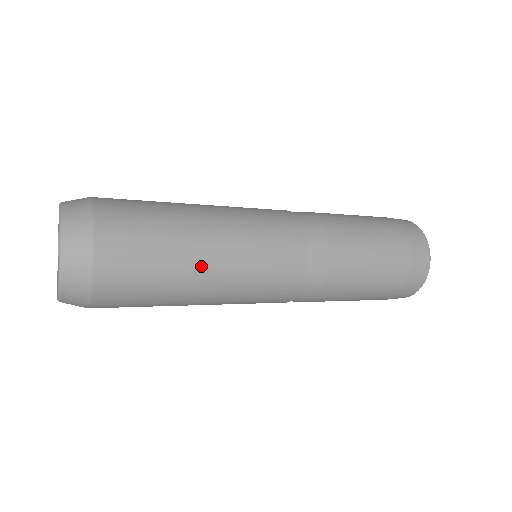
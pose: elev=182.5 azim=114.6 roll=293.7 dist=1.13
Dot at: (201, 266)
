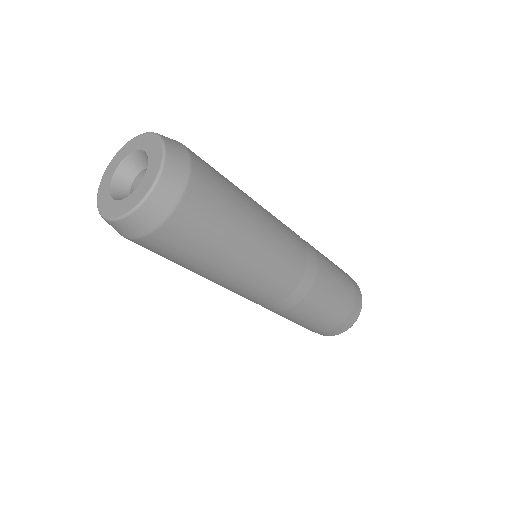
Dot at: (244, 193)
